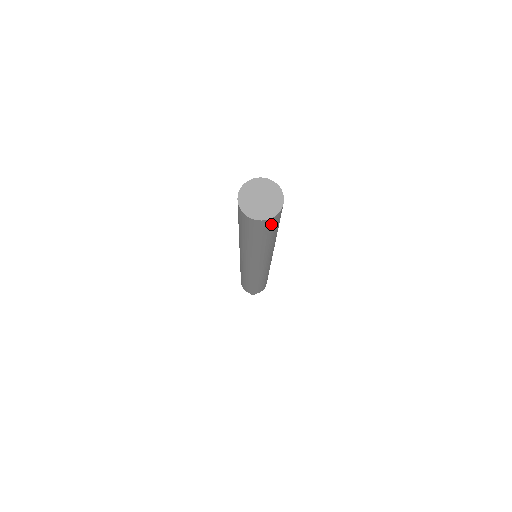
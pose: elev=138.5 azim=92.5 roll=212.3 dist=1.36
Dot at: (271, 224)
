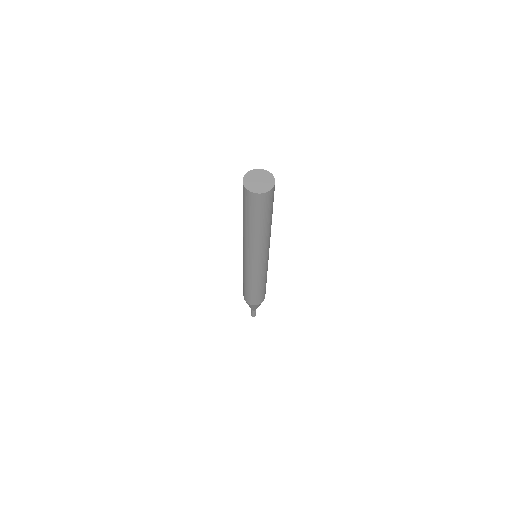
Dot at: (266, 200)
